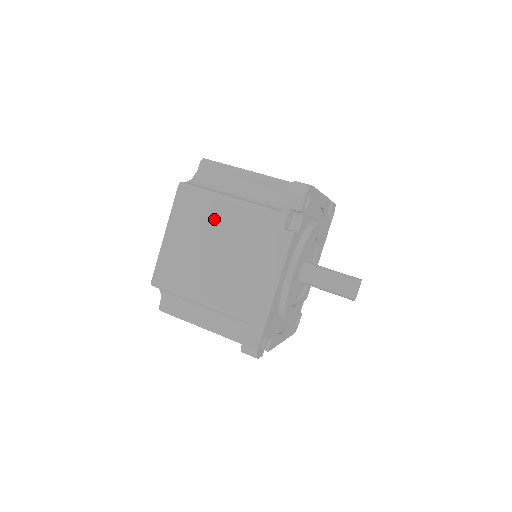
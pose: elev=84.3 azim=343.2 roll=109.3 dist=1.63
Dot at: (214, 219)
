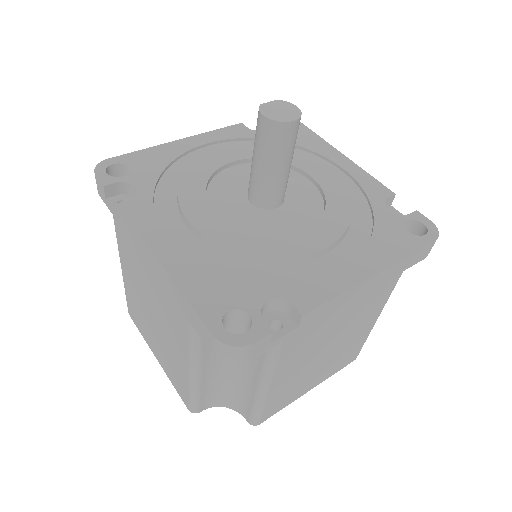
Dot at: occluded
